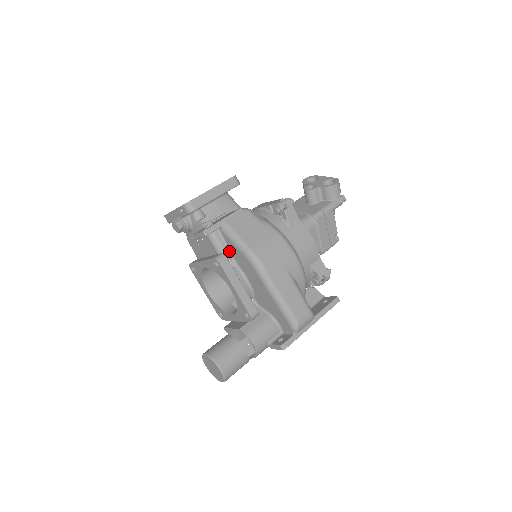
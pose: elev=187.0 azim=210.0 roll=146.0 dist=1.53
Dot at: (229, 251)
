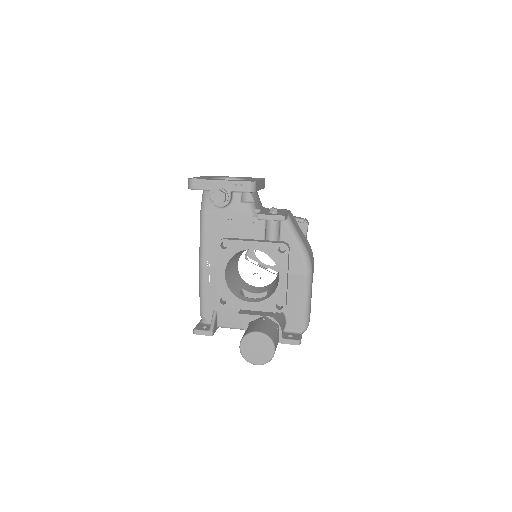
Dot at: occluded
